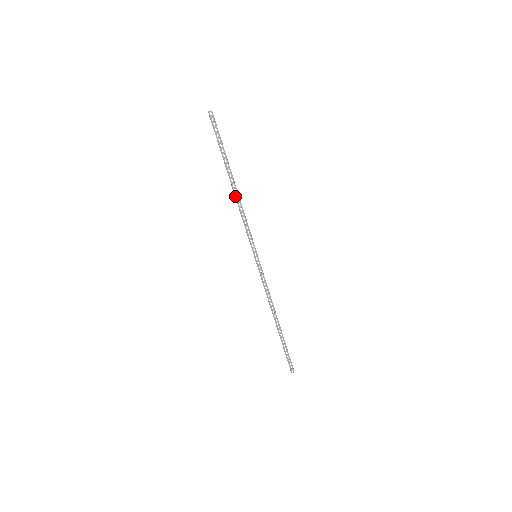
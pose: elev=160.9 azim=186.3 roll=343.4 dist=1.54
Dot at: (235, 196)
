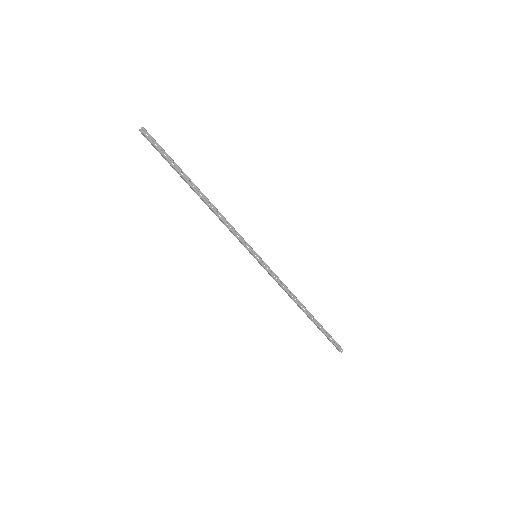
Dot at: (208, 205)
